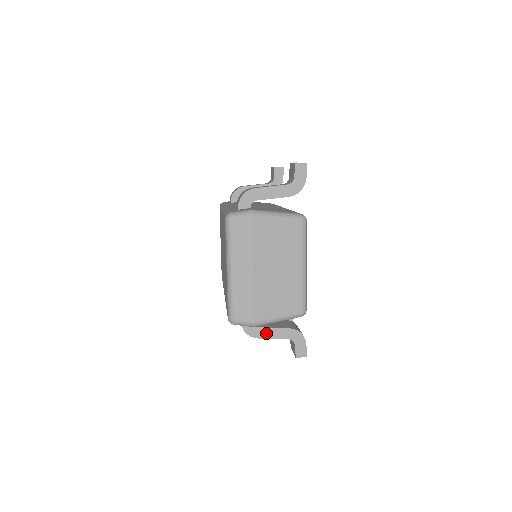
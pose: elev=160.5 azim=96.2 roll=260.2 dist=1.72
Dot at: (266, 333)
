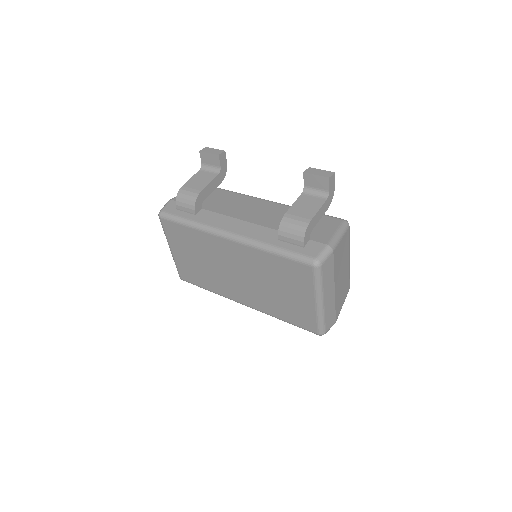
Dot at: occluded
